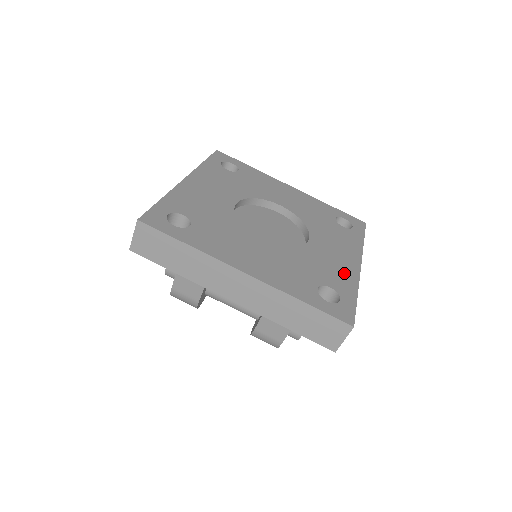
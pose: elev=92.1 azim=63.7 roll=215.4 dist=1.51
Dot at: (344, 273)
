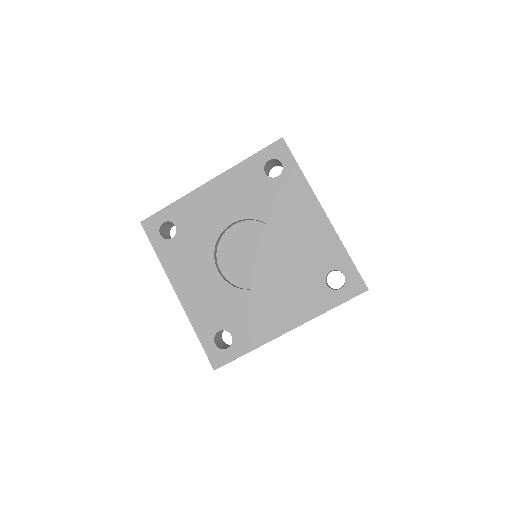
Dot at: (324, 241)
